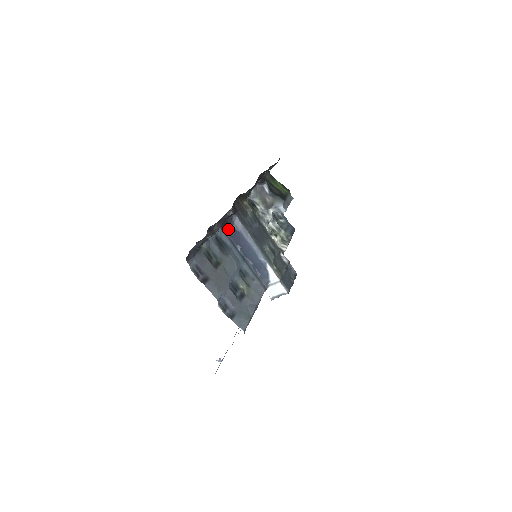
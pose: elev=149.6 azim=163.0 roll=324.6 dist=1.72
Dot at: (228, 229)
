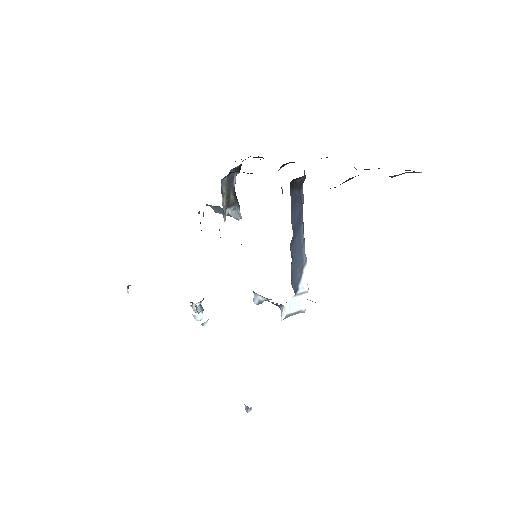
Dot at: (293, 196)
